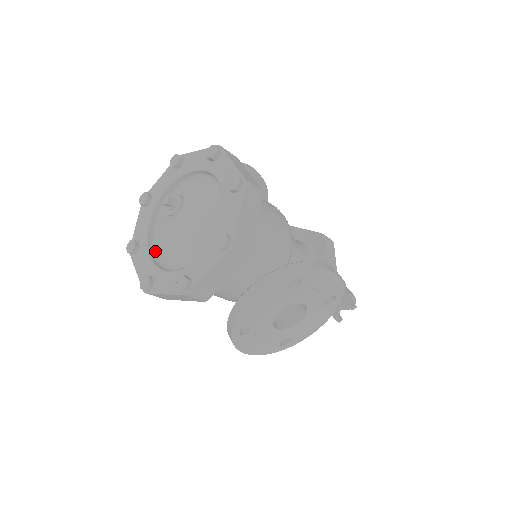
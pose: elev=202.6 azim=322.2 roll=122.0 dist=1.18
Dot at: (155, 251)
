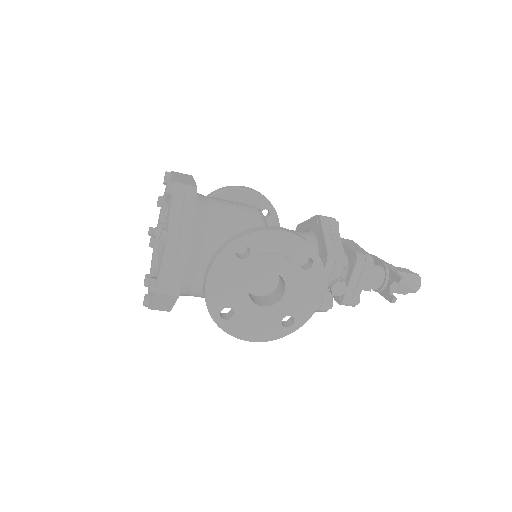
Dot at: occluded
